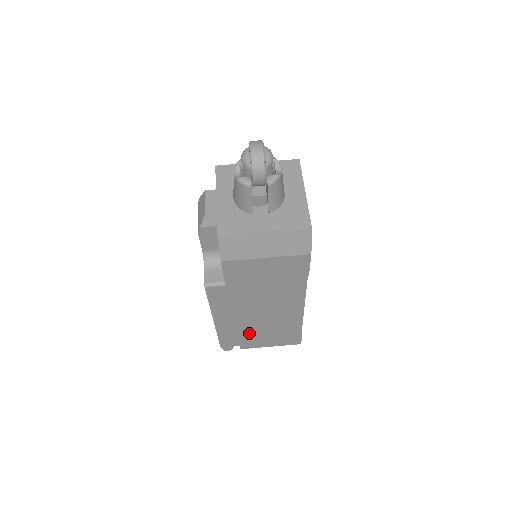
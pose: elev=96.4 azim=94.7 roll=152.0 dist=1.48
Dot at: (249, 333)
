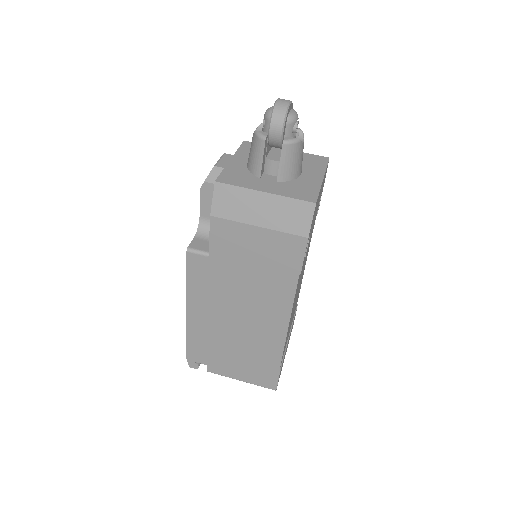
Dot at: (221, 347)
